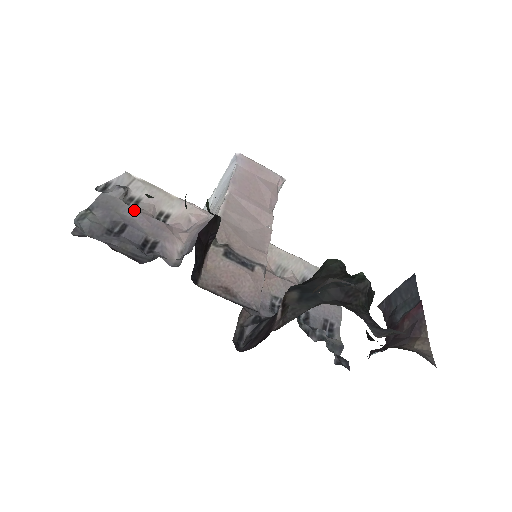
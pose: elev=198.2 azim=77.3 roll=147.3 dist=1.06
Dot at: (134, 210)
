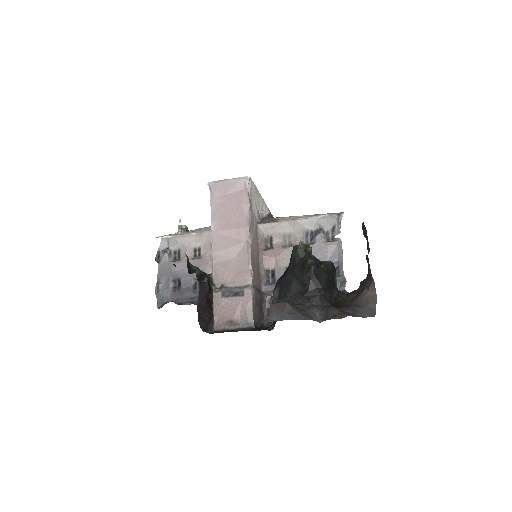
Dot at: (179, 263)
